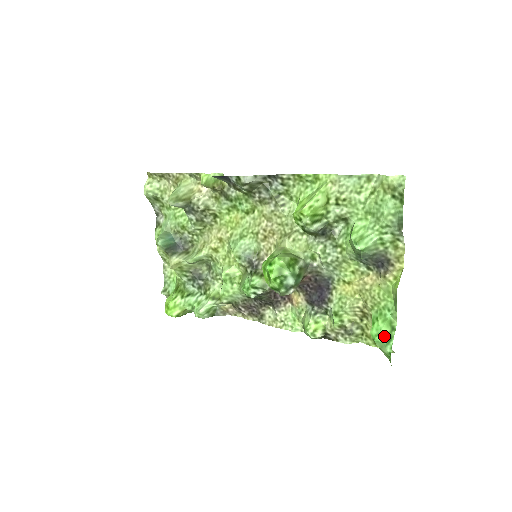
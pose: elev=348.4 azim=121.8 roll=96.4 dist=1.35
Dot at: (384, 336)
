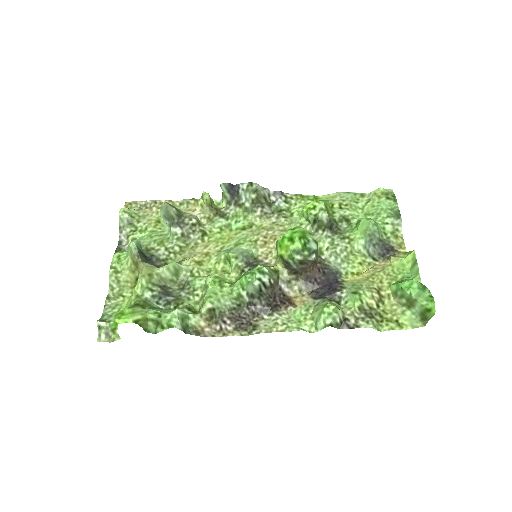
Dot at: (418, 284)
